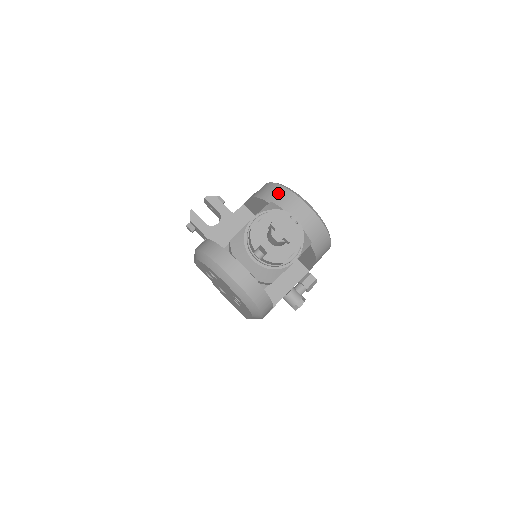
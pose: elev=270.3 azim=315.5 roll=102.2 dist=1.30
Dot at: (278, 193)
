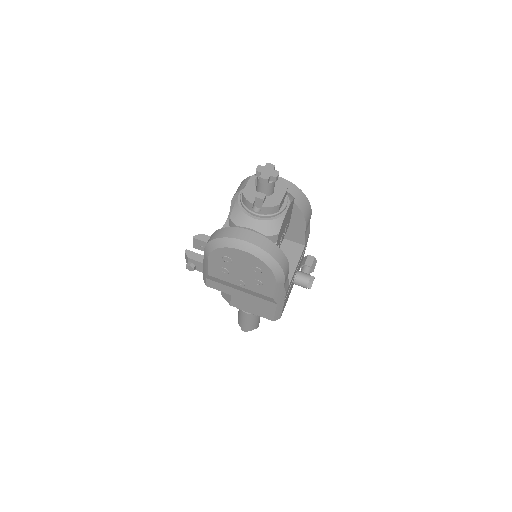
Dot at: occluded
